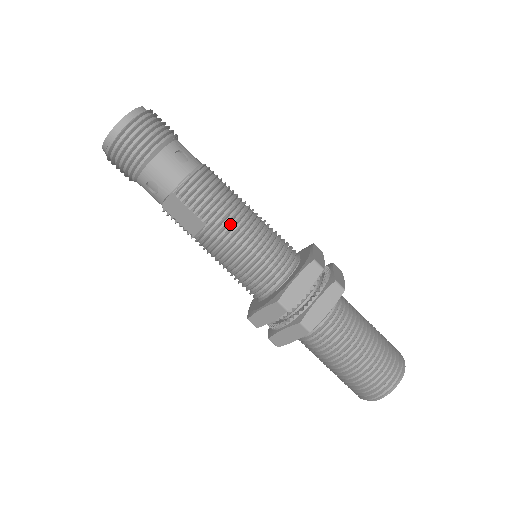
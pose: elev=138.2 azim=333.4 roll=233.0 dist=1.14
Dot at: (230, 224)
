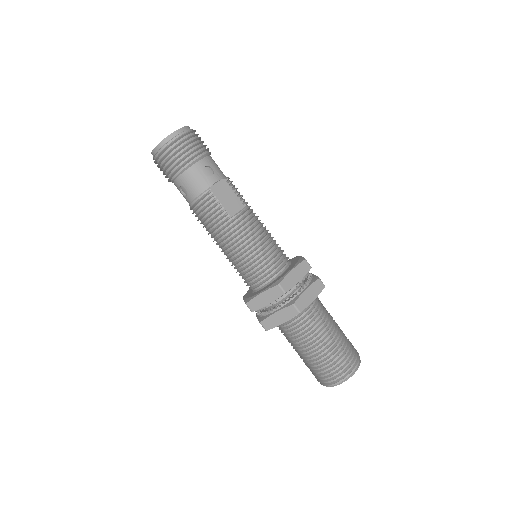
Dot at: occluded
